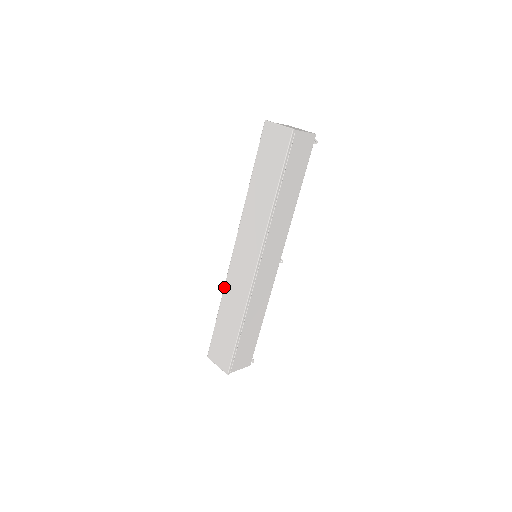
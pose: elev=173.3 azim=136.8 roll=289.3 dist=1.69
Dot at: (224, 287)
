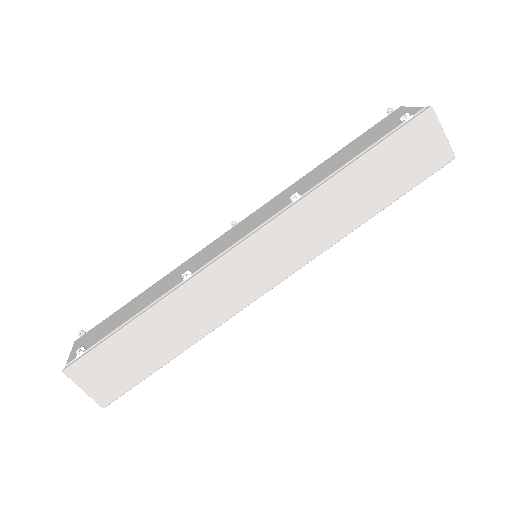
Dot at: (185, 284)
